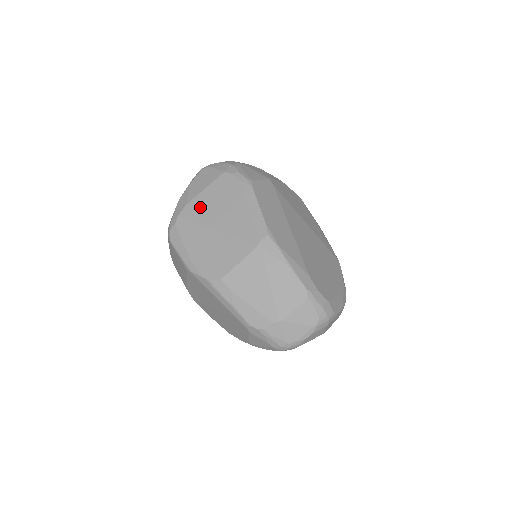
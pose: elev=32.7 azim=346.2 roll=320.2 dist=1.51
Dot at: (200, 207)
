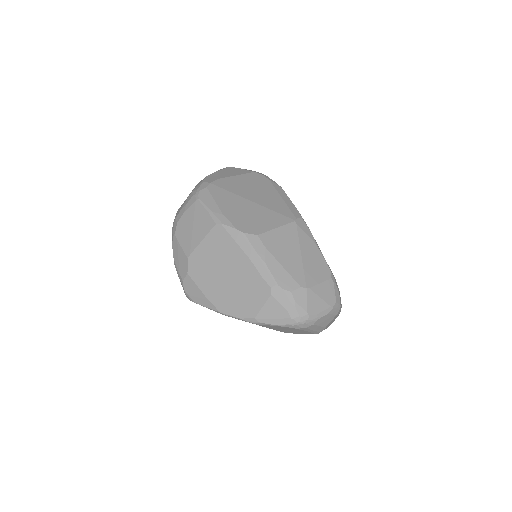
Dot at: (233, 184)
